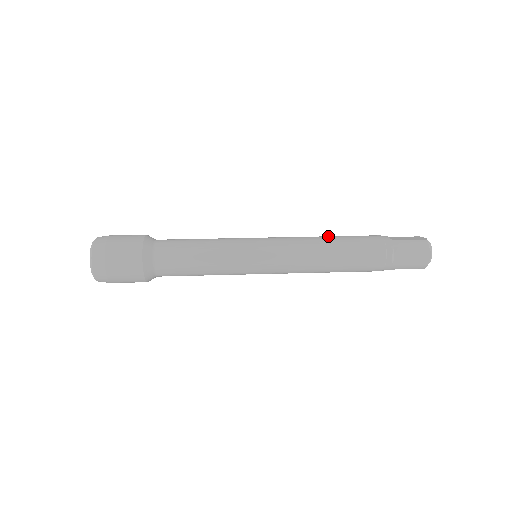
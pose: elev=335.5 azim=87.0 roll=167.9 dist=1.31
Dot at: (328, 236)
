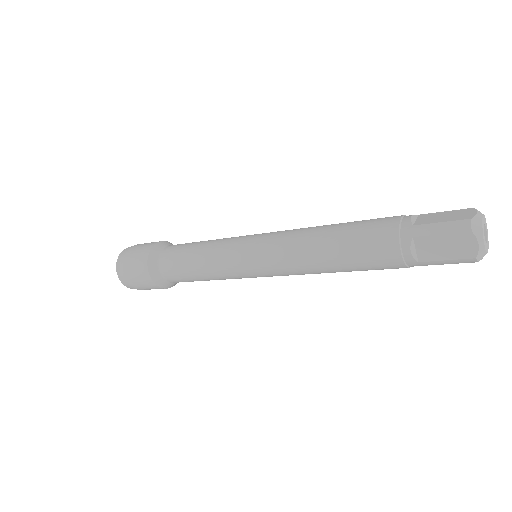
Dot at: occluded
